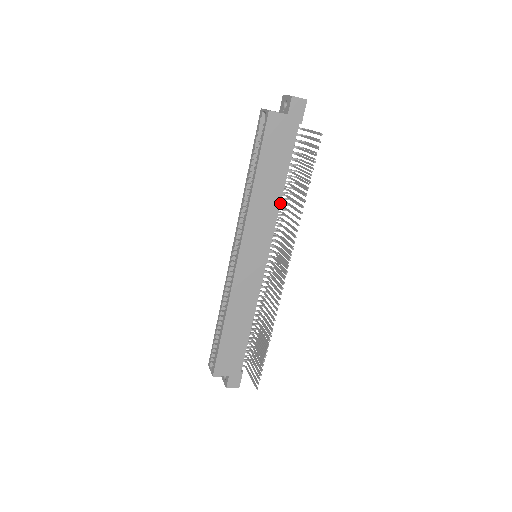
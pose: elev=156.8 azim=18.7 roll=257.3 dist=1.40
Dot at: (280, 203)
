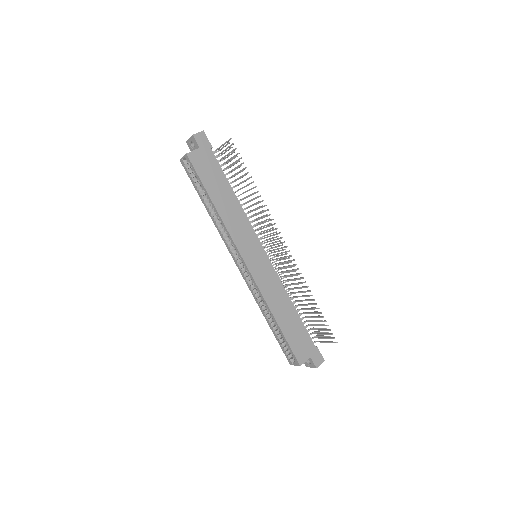
Dot at: (241, 207)
